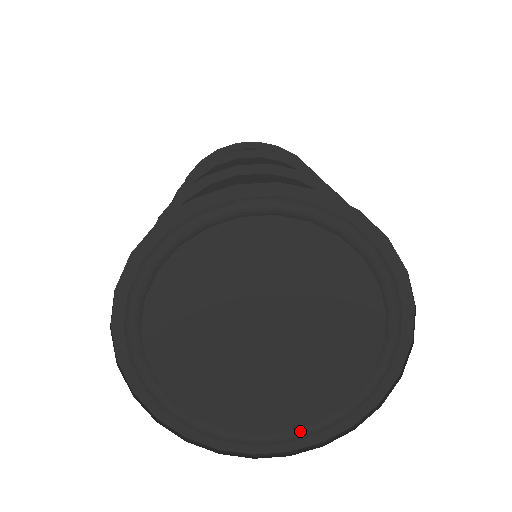
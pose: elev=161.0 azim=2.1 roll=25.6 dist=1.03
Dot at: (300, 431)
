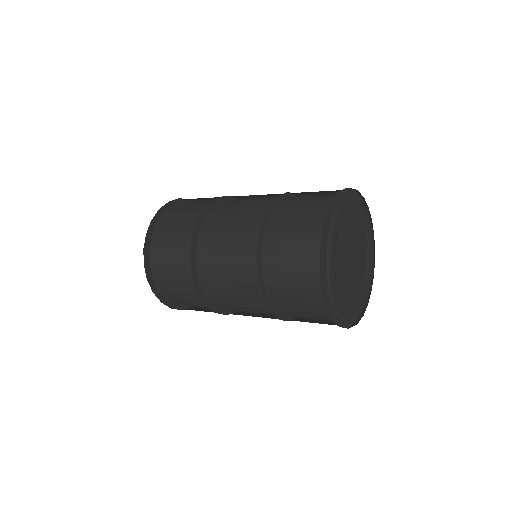
Dot at: (352, 315)
